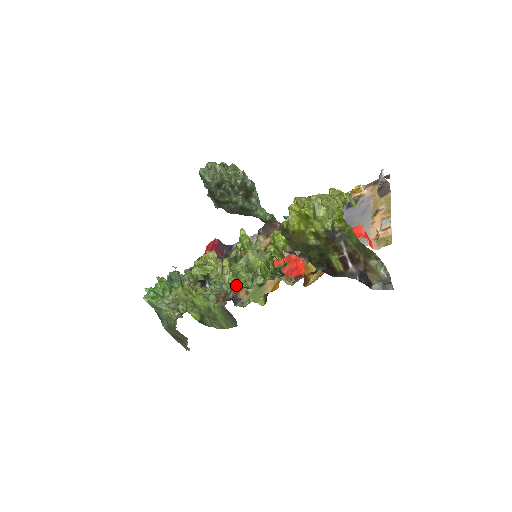
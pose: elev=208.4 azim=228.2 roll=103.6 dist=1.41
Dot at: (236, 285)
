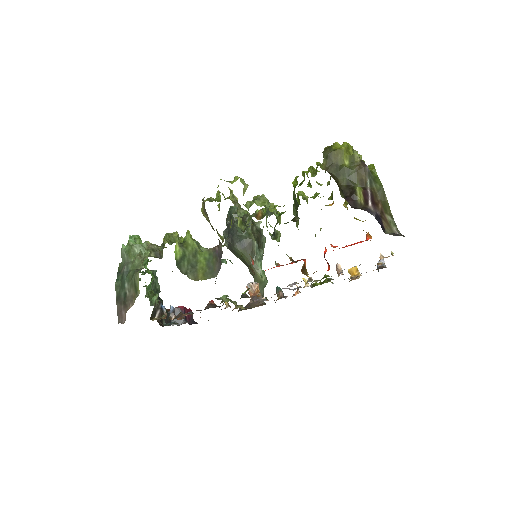
Dot at: occluded
